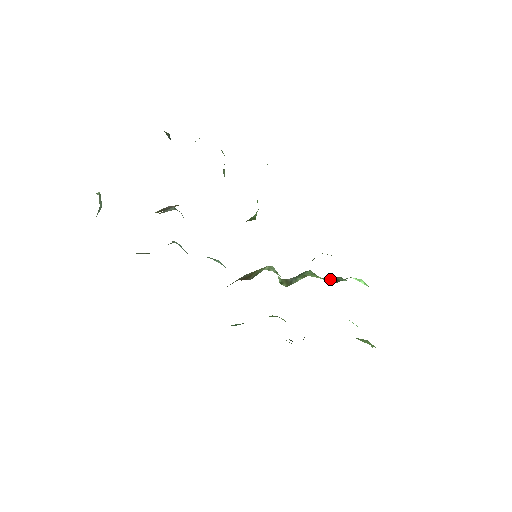
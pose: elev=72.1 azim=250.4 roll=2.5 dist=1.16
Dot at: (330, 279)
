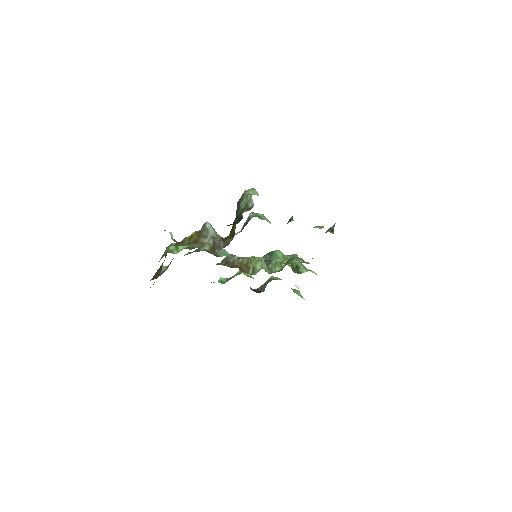
Dot at: (293, 264)
